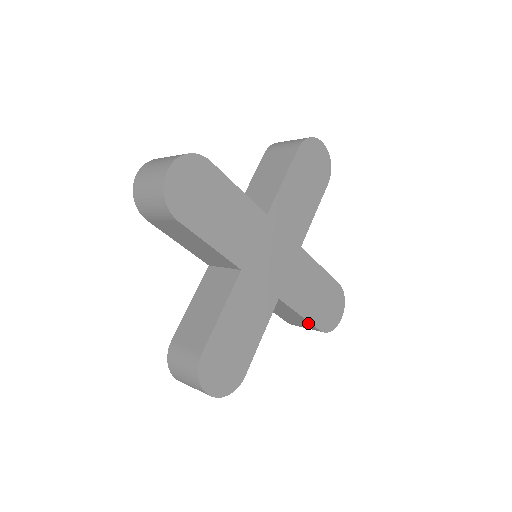
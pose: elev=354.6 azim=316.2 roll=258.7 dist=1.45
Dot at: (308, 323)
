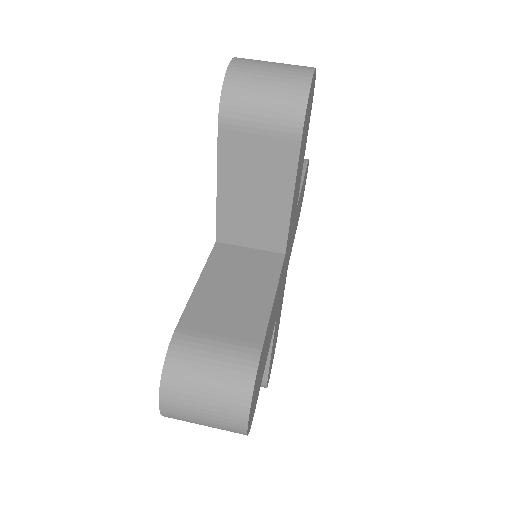
Dot at: occluded
